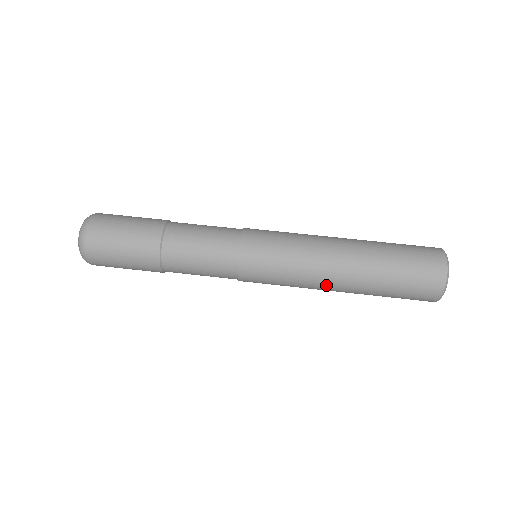
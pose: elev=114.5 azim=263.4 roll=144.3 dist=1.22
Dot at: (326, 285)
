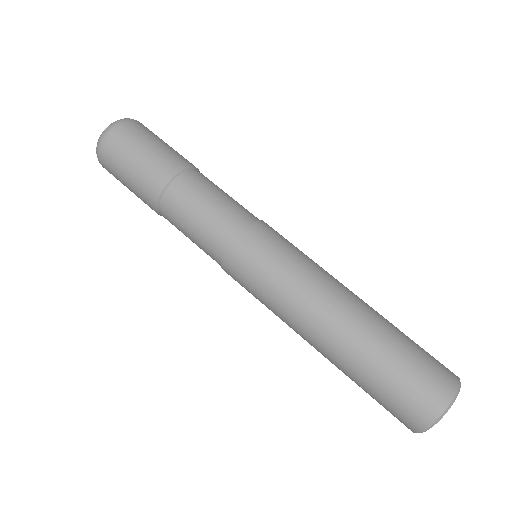
Dot at: (302, 334)
